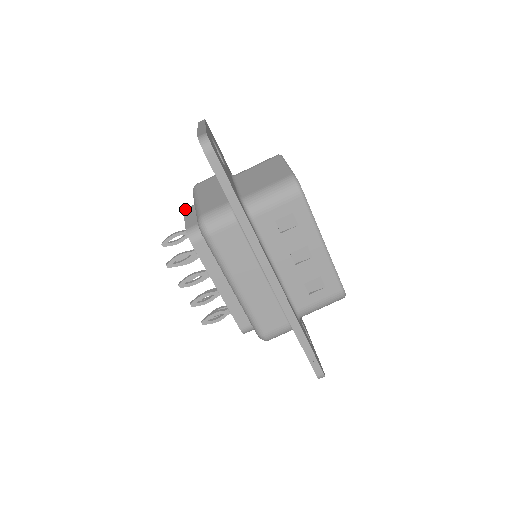
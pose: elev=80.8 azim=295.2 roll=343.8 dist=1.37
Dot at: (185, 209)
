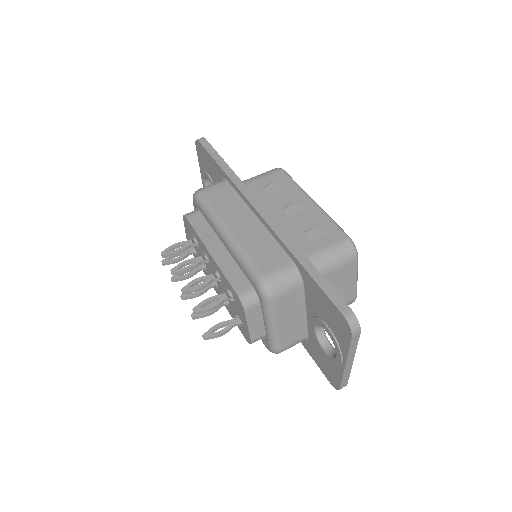
Dot at: occluded
